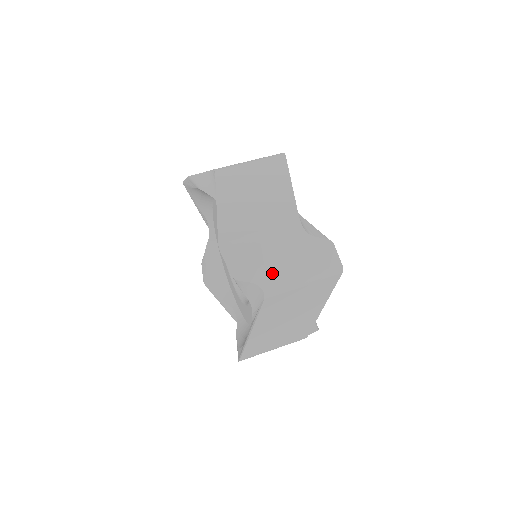
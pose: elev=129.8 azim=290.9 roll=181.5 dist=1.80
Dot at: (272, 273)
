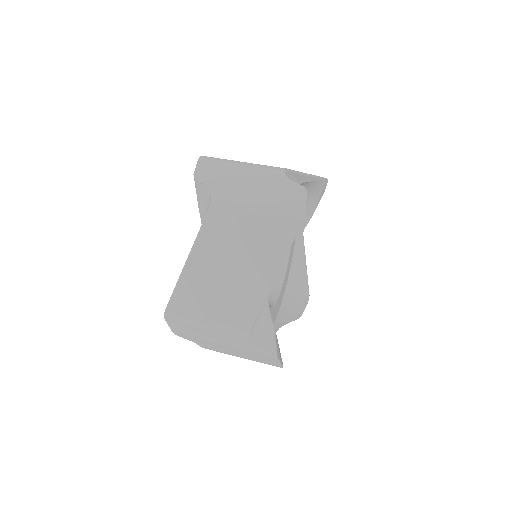
Dot at: (230, 188)
